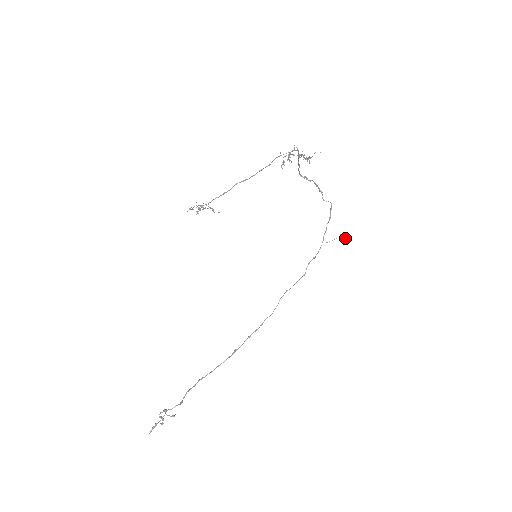
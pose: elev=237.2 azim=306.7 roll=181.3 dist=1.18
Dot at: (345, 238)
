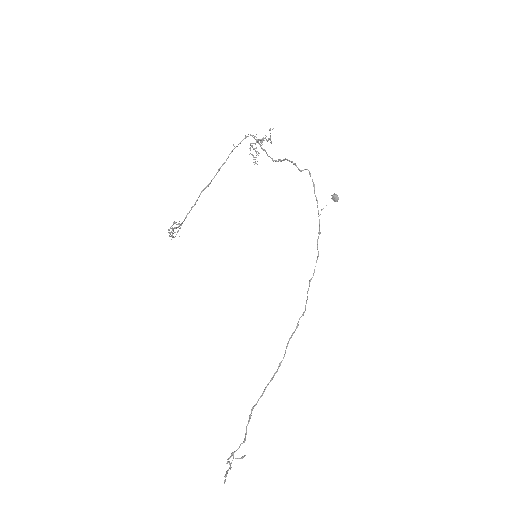
Dot at: (337, 197)
